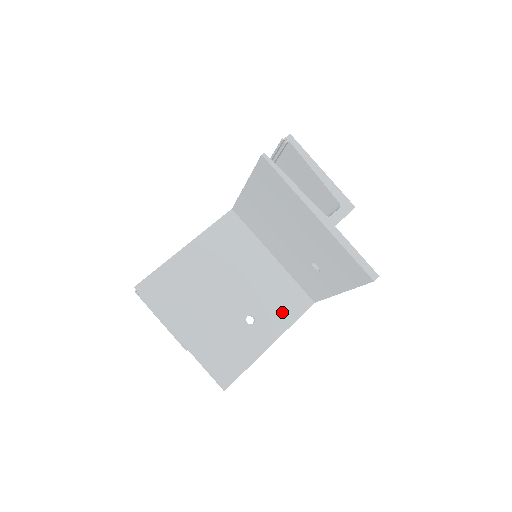
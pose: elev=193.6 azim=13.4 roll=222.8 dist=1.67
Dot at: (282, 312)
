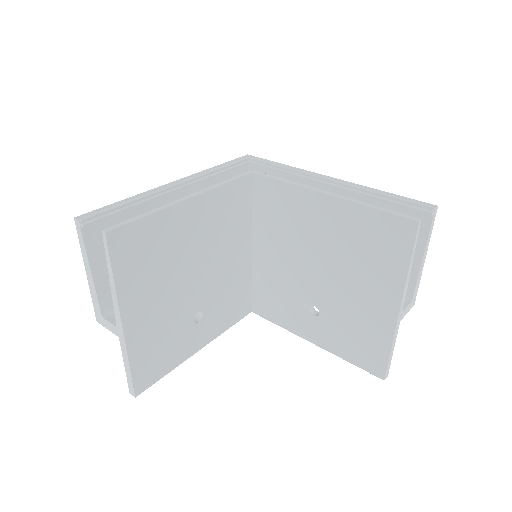
Dot at: (226, 315)
